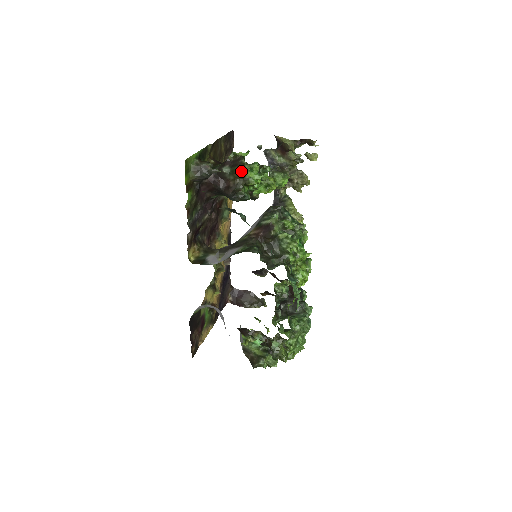
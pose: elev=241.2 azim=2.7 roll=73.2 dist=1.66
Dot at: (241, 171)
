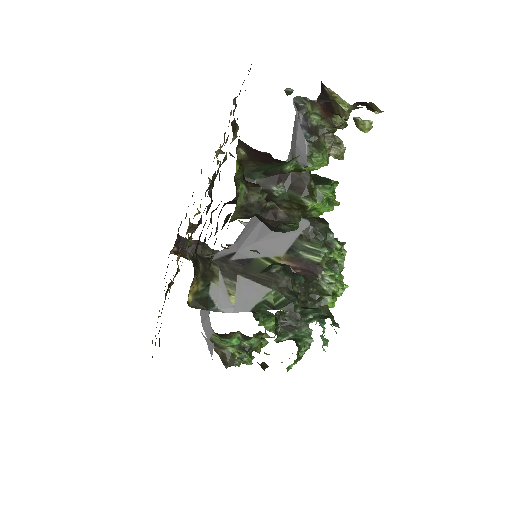
Dot at: (310, 207)
